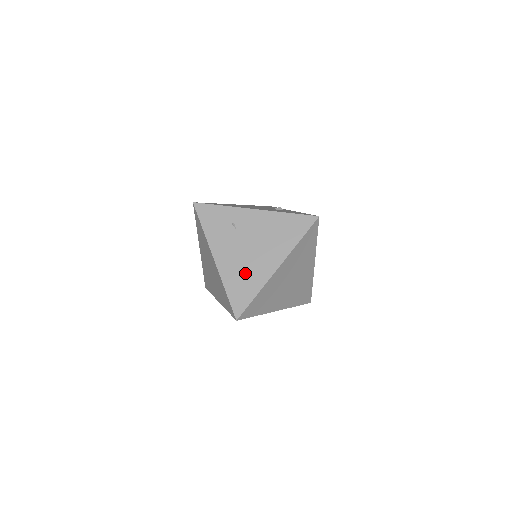
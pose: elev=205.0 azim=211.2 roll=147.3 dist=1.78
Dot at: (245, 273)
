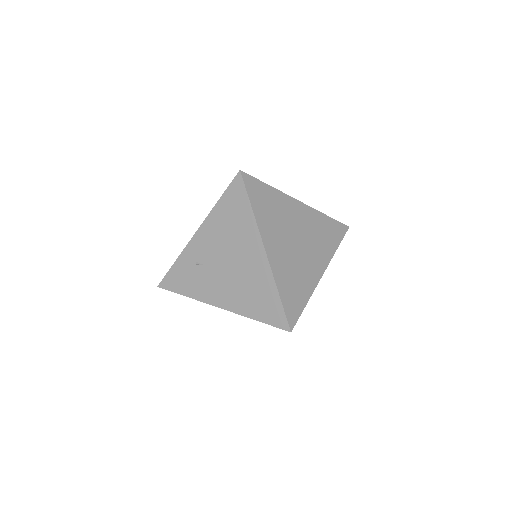
Dot at: (250, 288)
